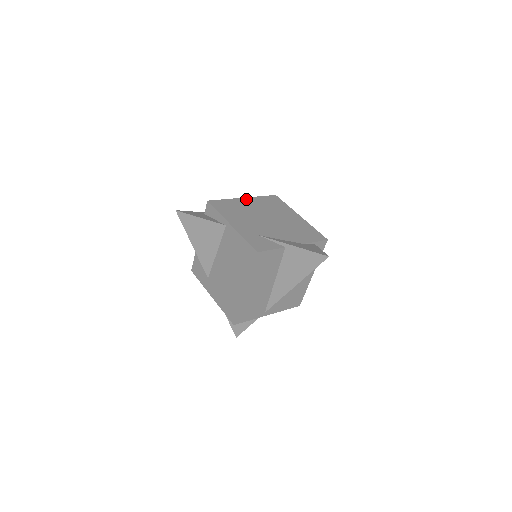
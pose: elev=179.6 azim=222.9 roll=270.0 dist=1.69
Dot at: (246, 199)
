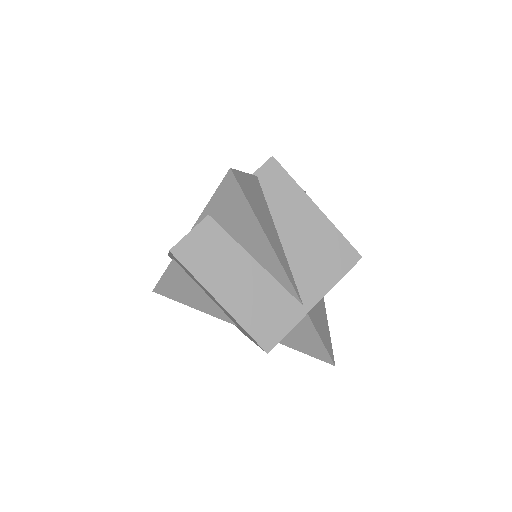
Dot at: occluded
